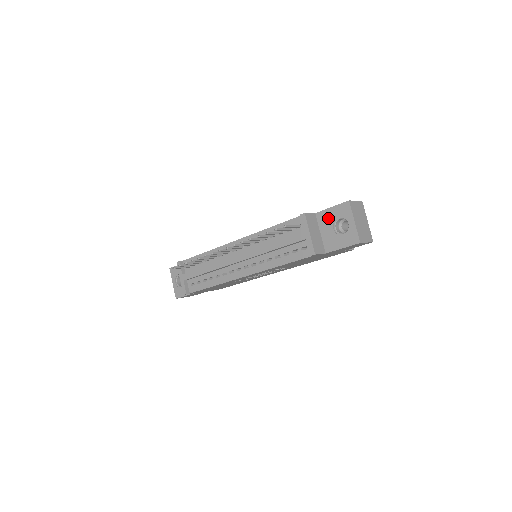
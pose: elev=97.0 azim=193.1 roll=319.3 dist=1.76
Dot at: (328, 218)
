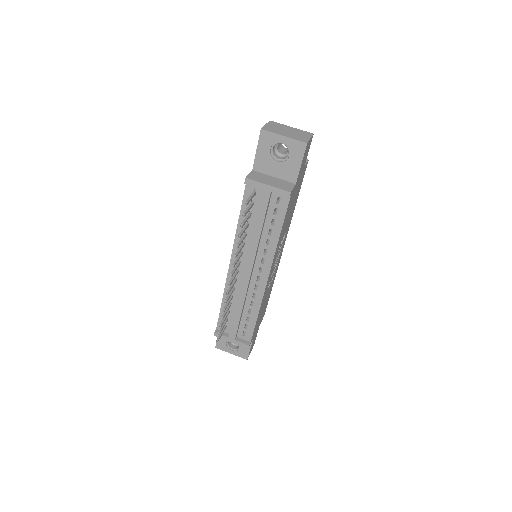
Dot at: (264, 160)
